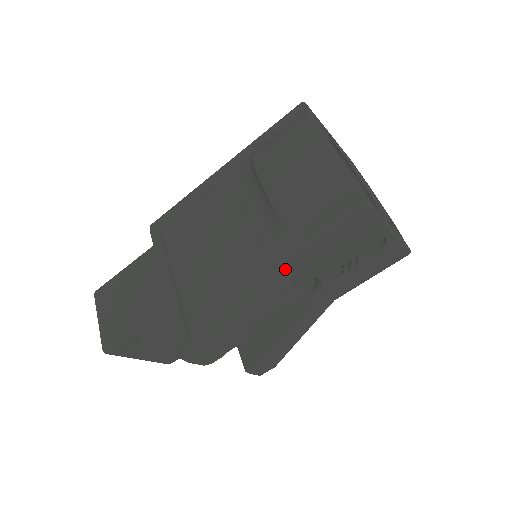
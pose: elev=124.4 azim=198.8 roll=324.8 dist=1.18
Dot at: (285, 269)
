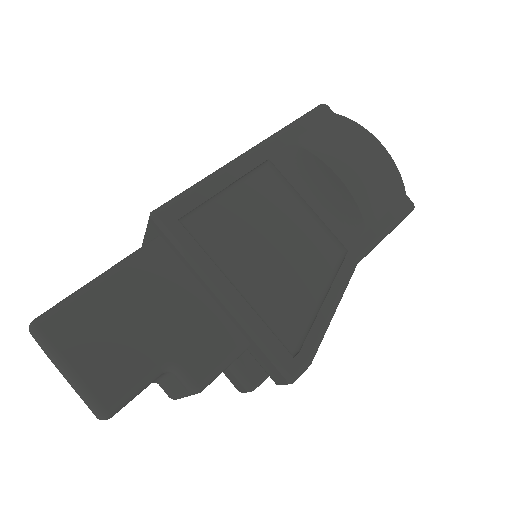
Dot at: occluded
